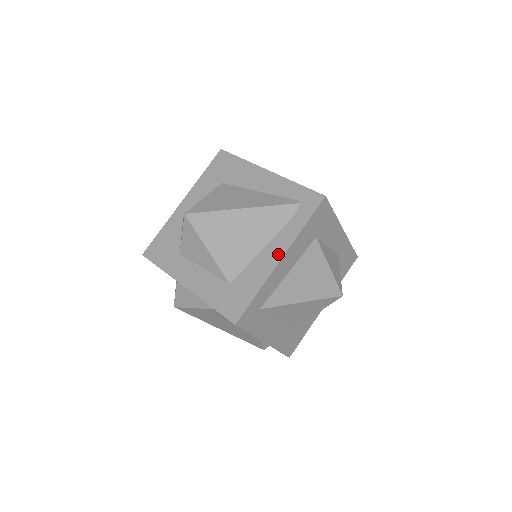
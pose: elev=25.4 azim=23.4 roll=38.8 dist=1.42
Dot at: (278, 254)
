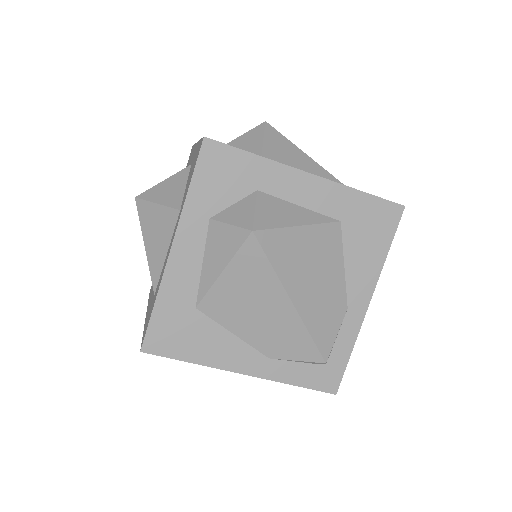
Dot at: occluded
